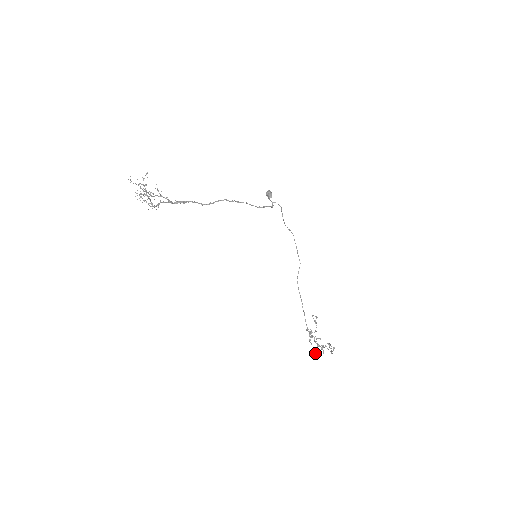
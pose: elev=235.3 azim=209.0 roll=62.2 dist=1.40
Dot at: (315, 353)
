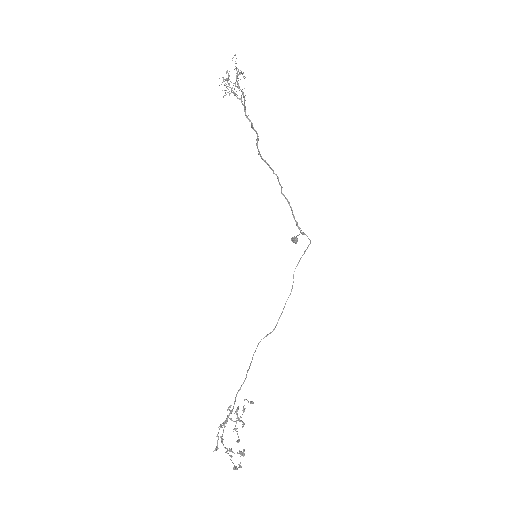
Dot at: (216, 448)
